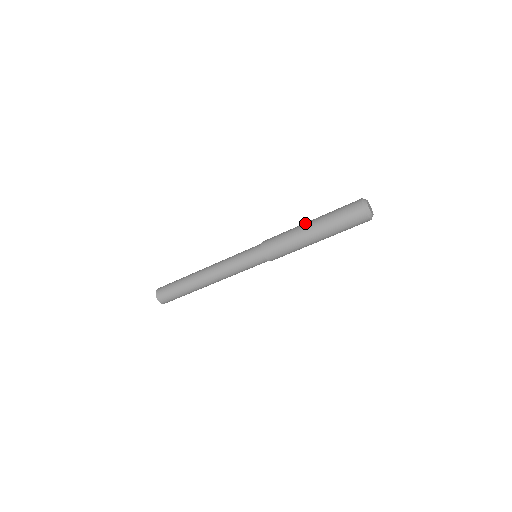
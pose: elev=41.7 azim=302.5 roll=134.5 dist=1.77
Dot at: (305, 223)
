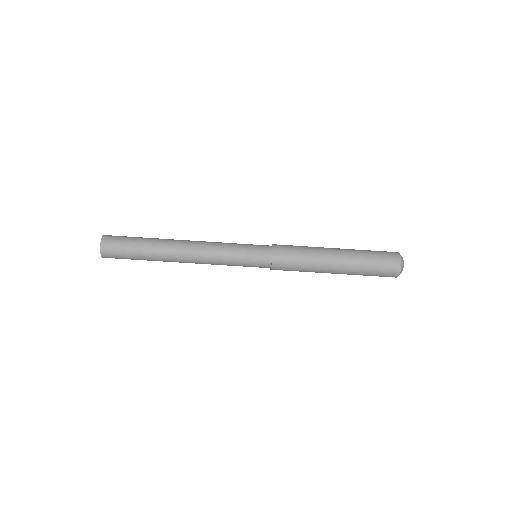
Dot at: (332, 250)
